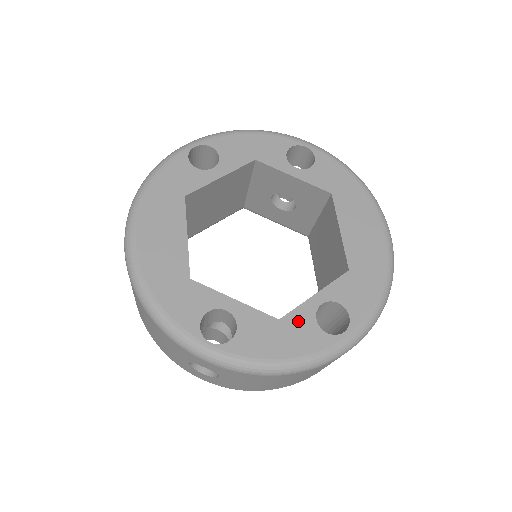
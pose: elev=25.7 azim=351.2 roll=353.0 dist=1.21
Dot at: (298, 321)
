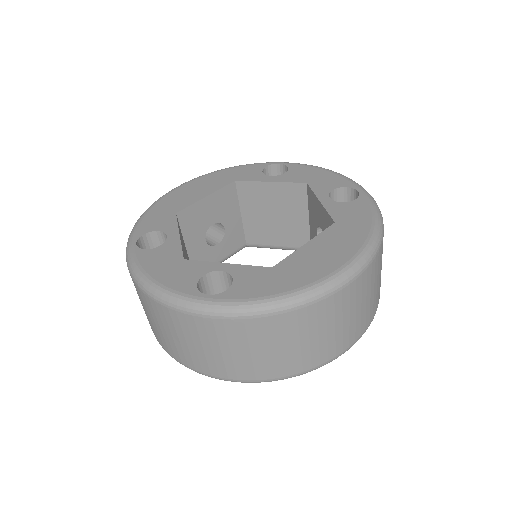
Dot at: (192, 268)
